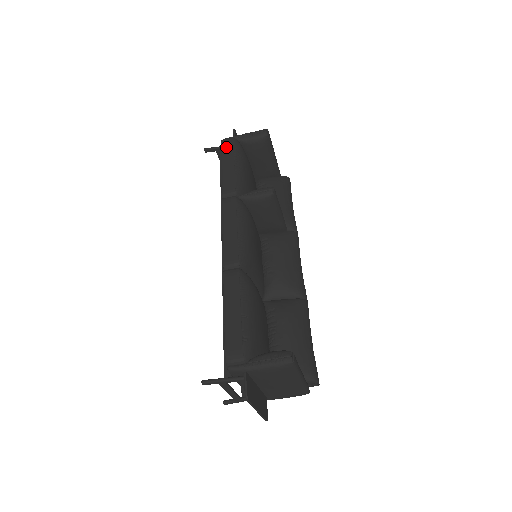
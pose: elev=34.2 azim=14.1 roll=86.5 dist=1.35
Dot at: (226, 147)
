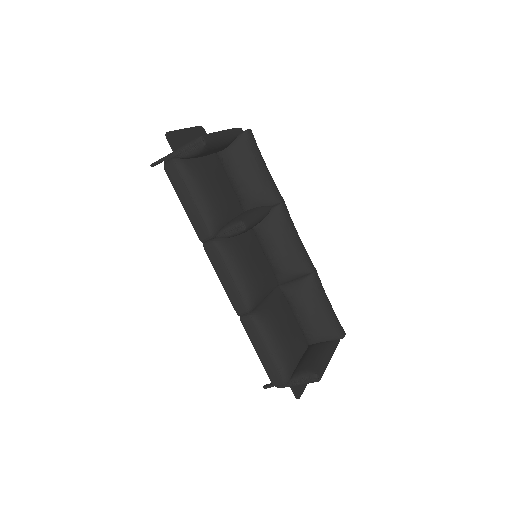
Dot at: (174, 178)
